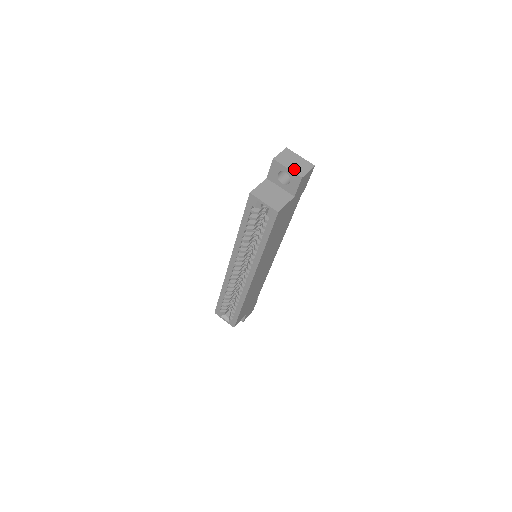
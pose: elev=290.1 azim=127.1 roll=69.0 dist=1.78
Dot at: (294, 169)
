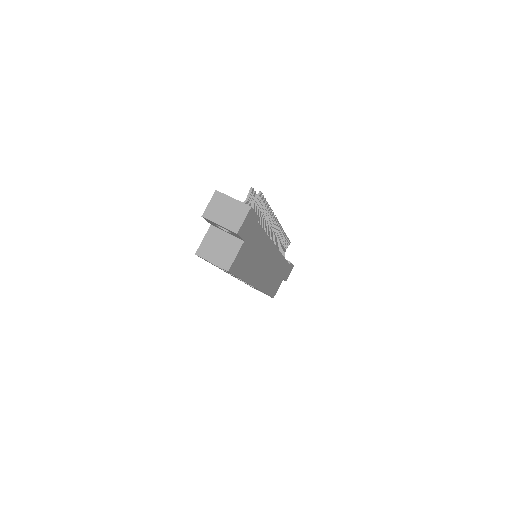
Dot at: (227, 223)
